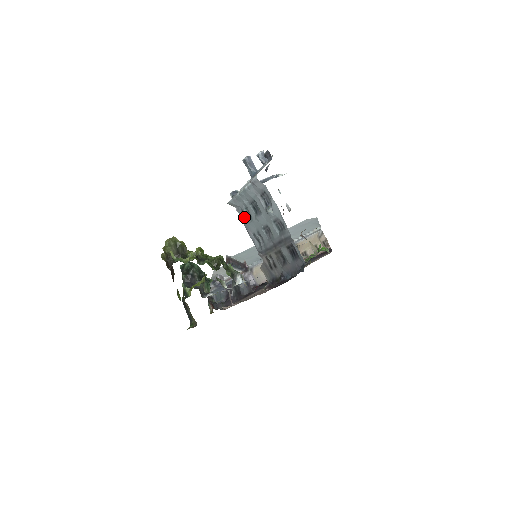
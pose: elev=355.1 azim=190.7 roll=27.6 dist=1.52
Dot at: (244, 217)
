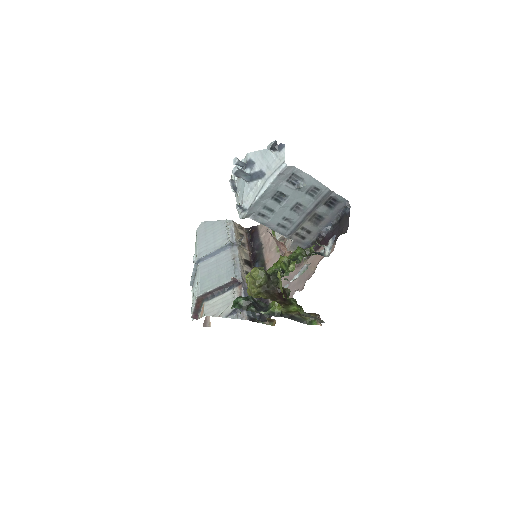
Dot at: (262, 218)
